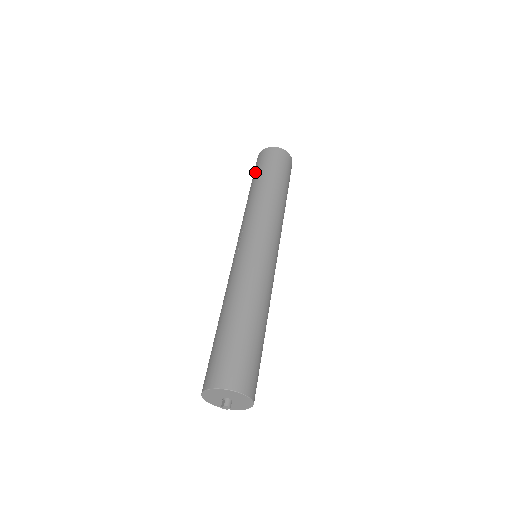
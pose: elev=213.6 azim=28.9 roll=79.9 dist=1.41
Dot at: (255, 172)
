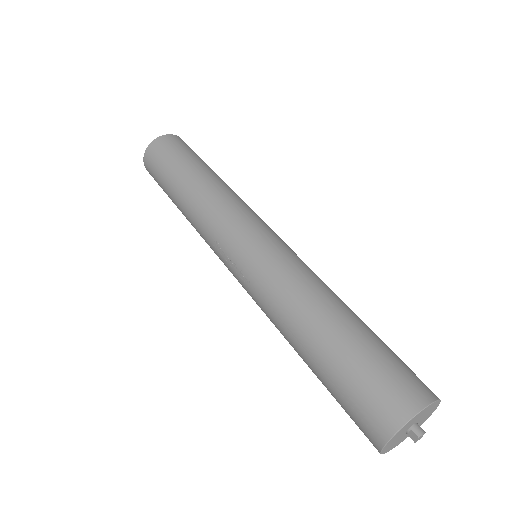
Dot at: (161, 179)
